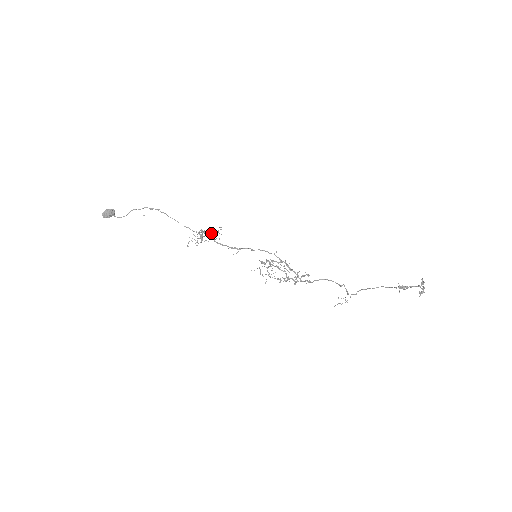
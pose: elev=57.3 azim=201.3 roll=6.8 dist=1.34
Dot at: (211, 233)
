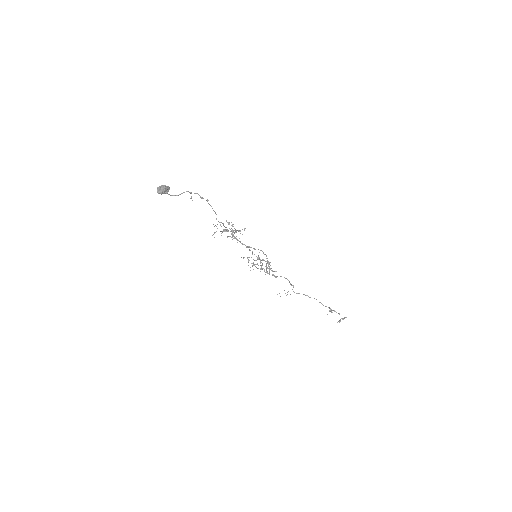
Dot at: occluded
